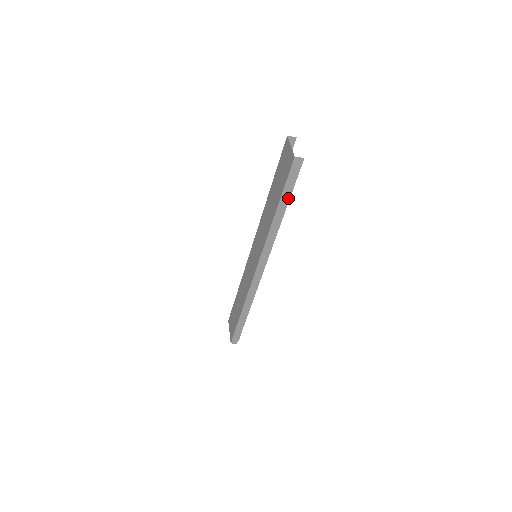
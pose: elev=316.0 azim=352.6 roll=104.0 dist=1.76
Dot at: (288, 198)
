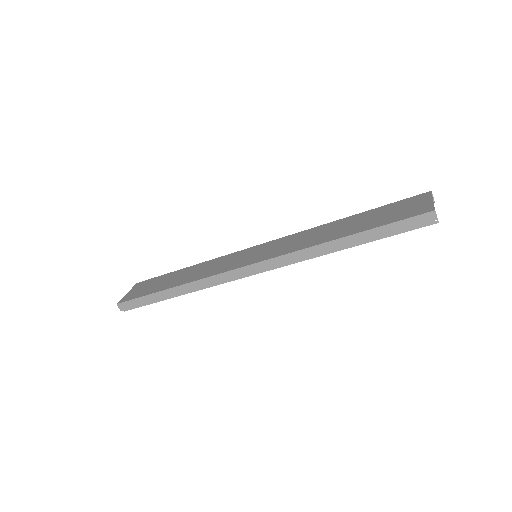
Dot at: (371, 239)
